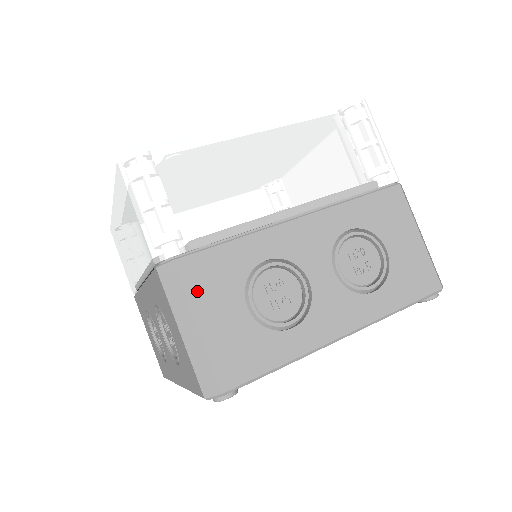
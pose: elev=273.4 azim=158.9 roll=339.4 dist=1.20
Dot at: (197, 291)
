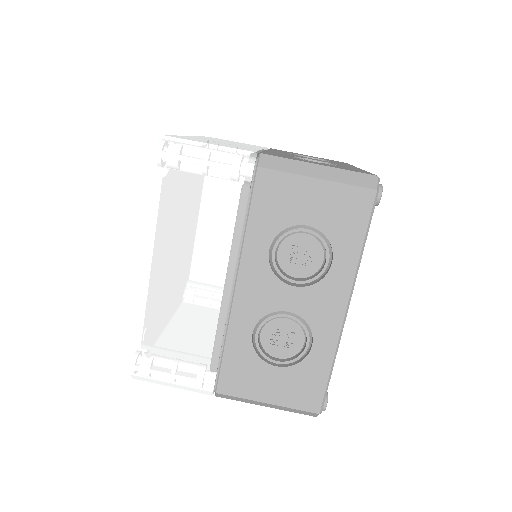
Dot at: (245, 390)
